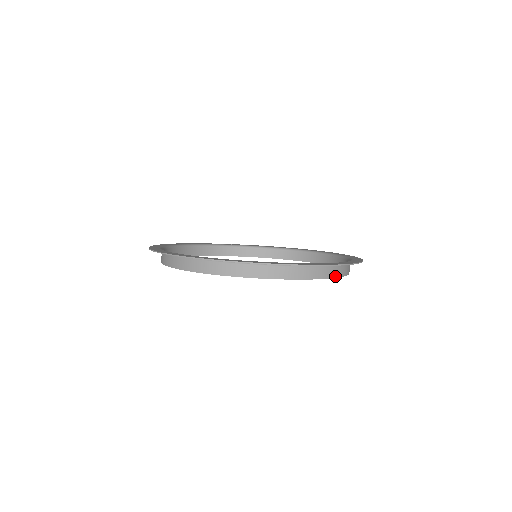
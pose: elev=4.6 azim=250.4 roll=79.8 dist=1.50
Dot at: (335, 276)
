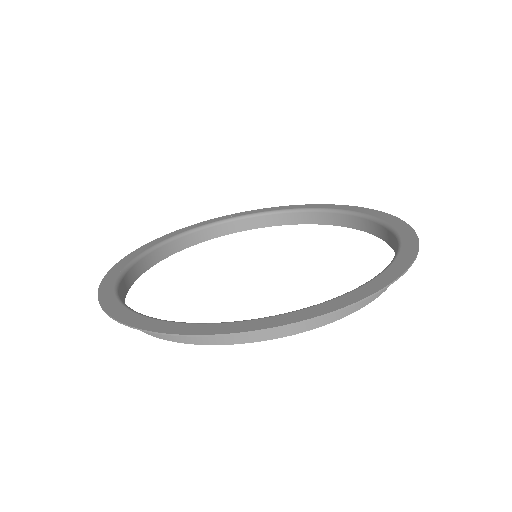
Dot at: occluded
